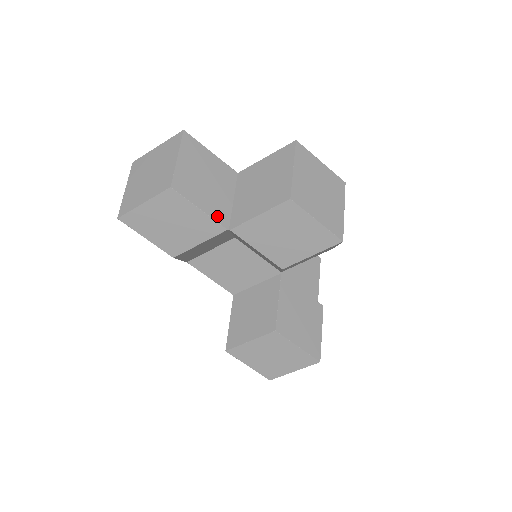
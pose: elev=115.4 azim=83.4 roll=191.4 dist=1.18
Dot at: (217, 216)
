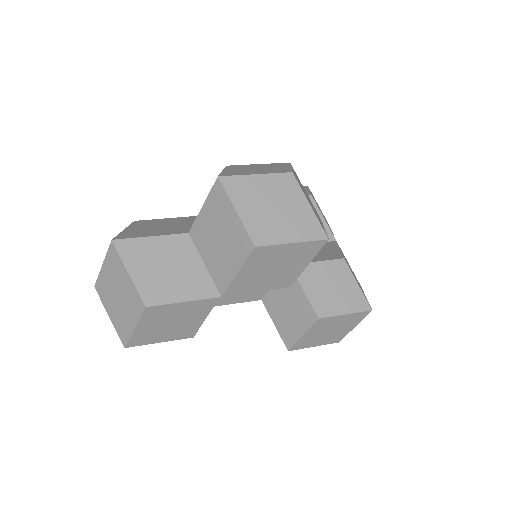
Dot at: (202, 294)
